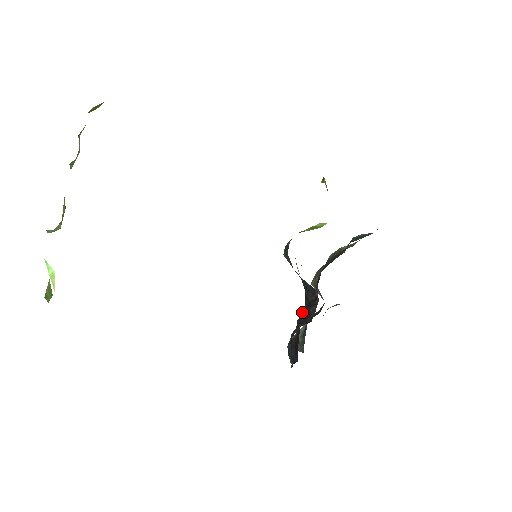
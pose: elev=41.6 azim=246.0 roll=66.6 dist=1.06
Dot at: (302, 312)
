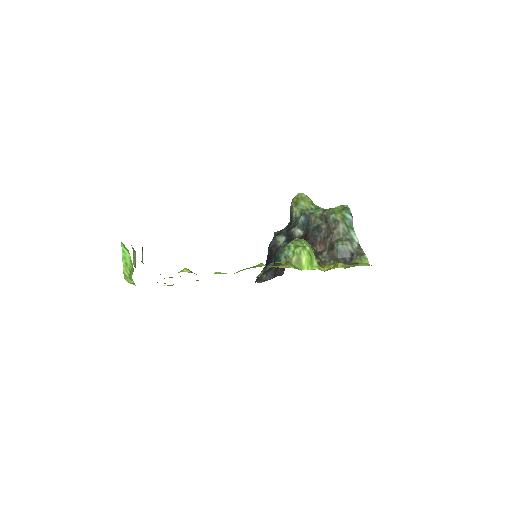
Dot at: occluded
